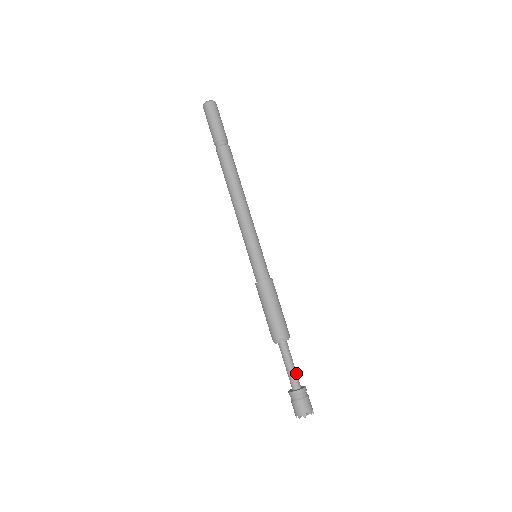
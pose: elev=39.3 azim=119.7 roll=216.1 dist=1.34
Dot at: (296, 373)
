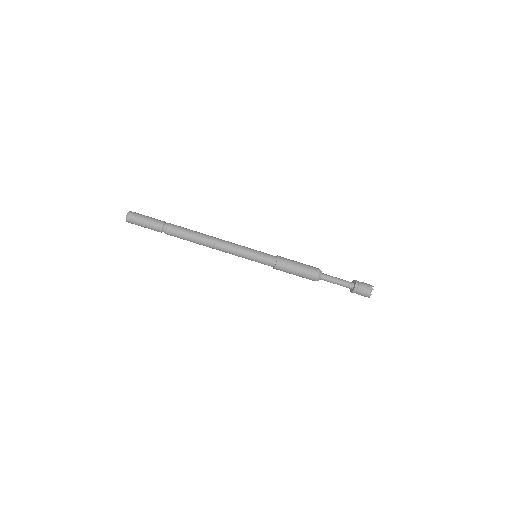
Dot at: (344, 281)
